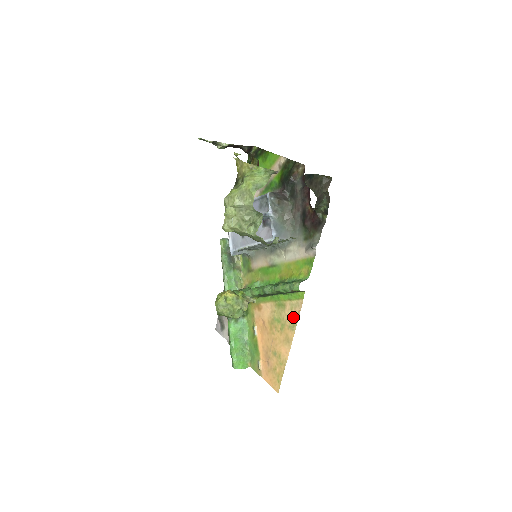
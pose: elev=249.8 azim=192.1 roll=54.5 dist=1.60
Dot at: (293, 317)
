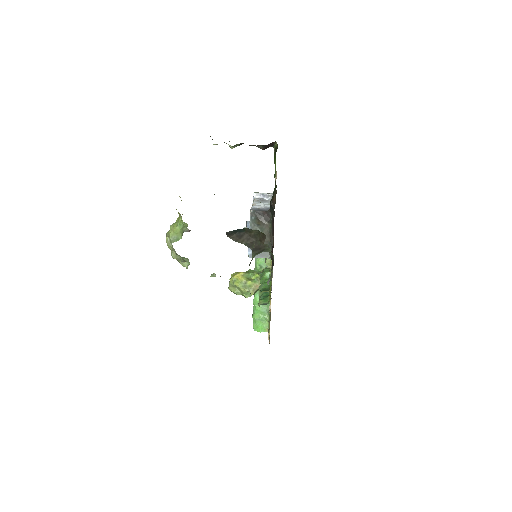
Dot at: occluded
